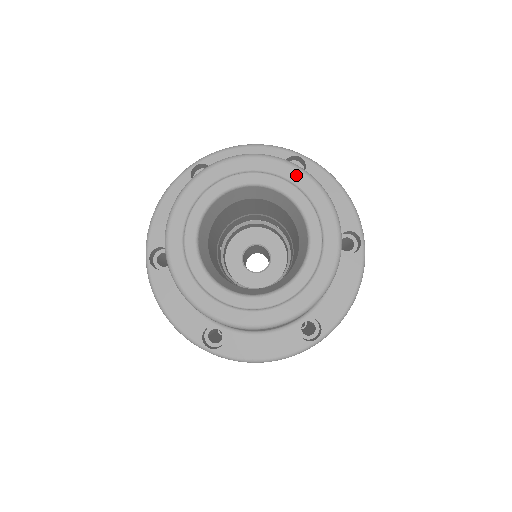
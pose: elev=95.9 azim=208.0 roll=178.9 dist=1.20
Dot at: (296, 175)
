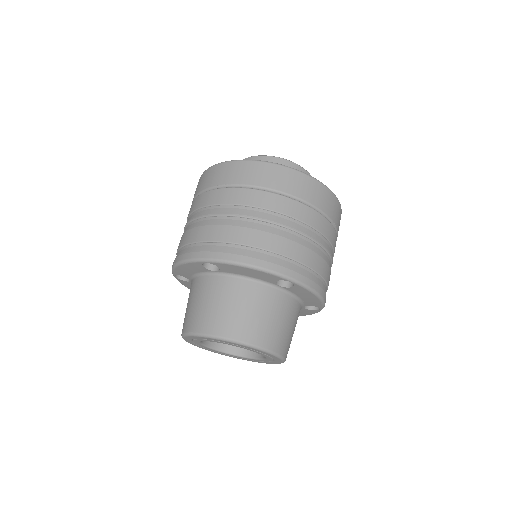
Dot at: occluded
